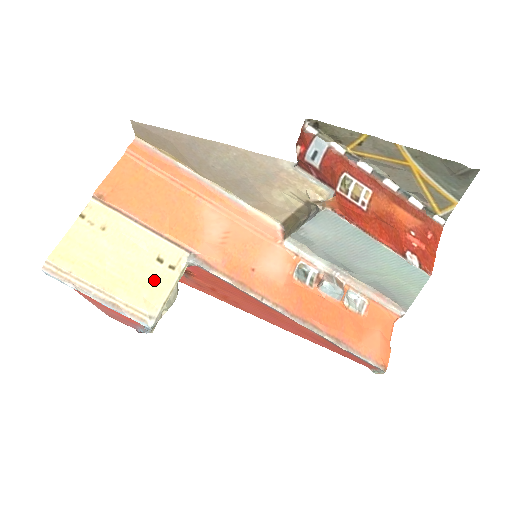
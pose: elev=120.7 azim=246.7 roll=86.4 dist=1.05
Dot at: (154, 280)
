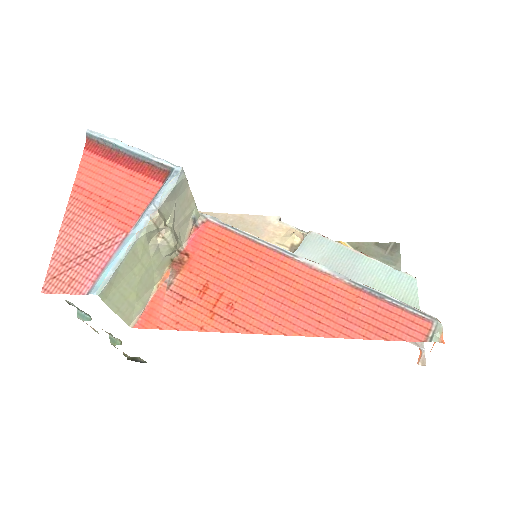
Dot at: occluded
